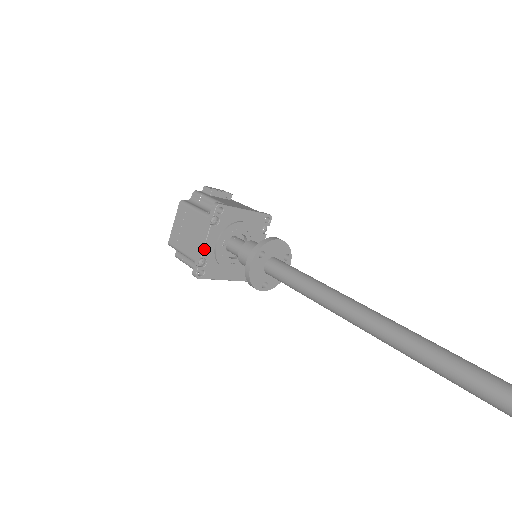
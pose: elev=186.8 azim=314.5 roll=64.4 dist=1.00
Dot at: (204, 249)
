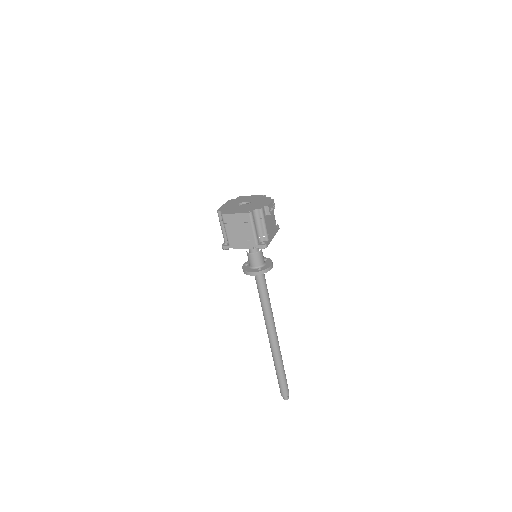
Dot at: occluded
